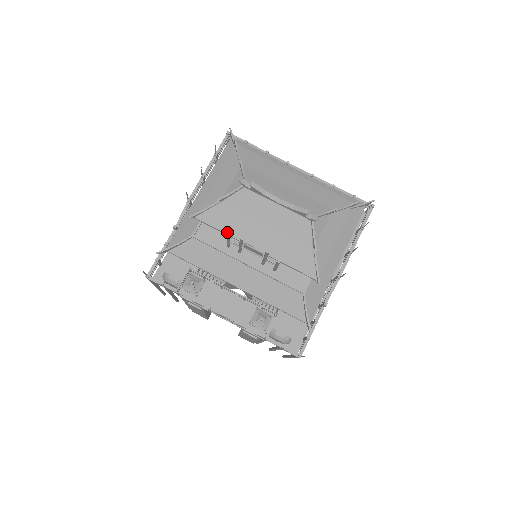
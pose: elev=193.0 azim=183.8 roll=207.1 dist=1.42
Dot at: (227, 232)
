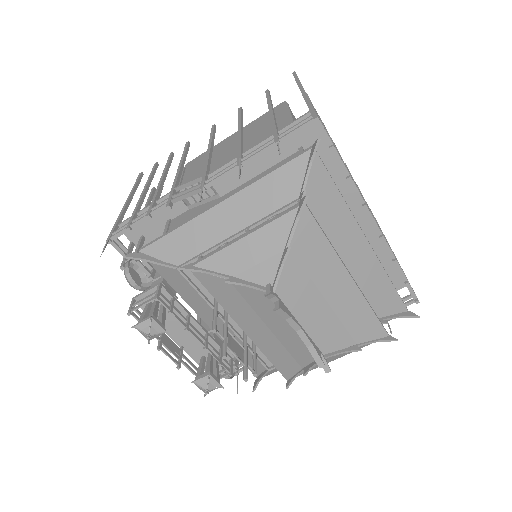
Dot at: (220, 302)
